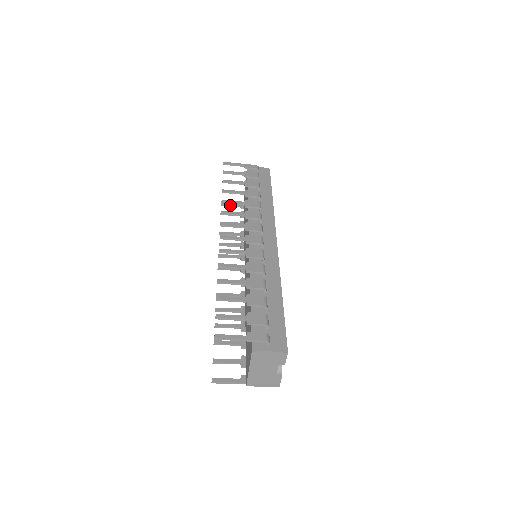
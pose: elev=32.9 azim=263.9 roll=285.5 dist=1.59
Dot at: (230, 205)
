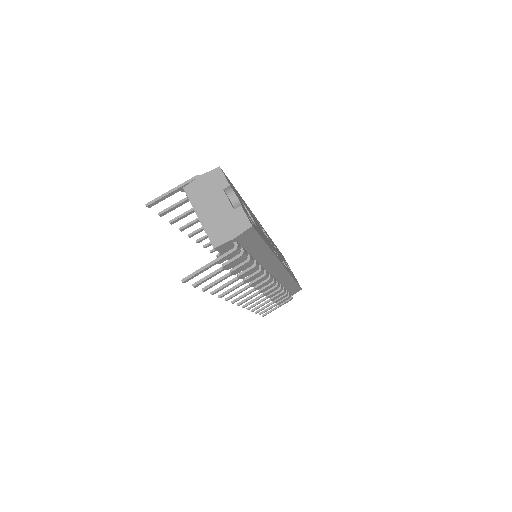
Dot at: (270, 310)
